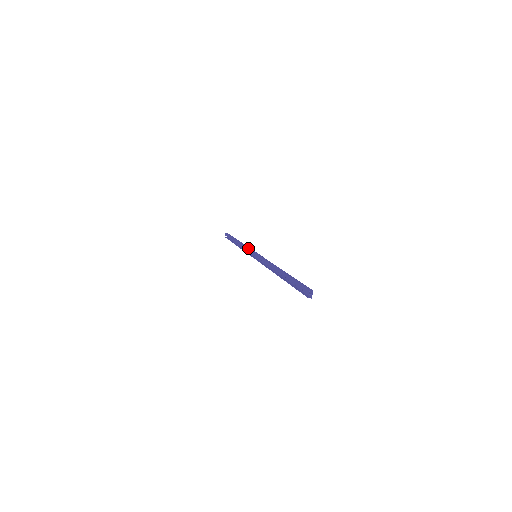
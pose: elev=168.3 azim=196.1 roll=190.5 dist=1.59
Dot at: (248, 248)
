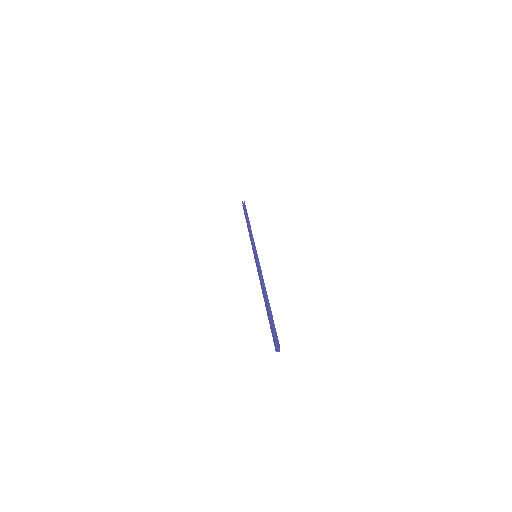
Dot at: (251, 242)
